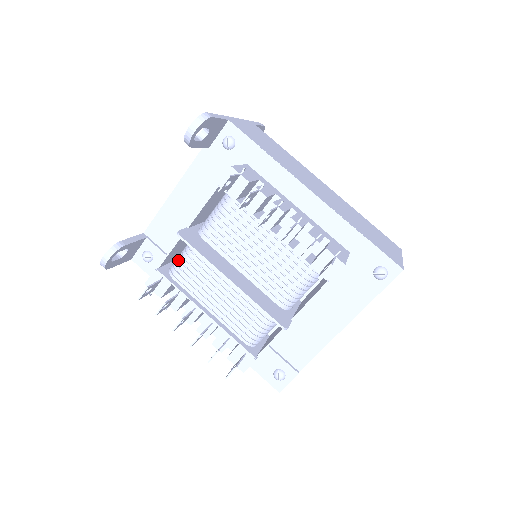
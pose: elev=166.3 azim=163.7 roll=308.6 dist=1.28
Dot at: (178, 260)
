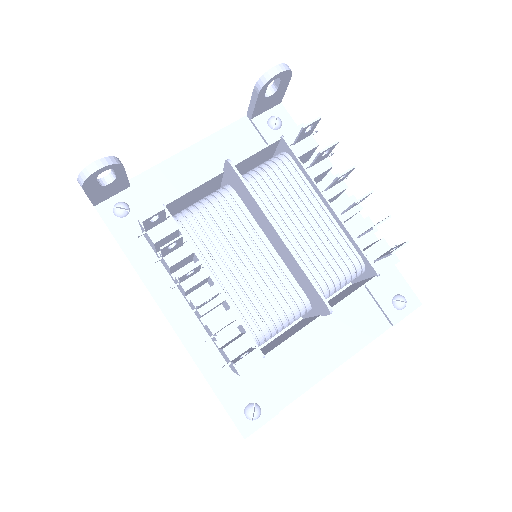
Dot at: (192, 207)
